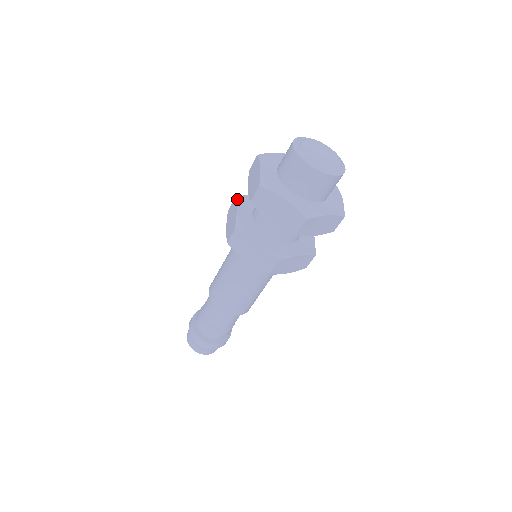
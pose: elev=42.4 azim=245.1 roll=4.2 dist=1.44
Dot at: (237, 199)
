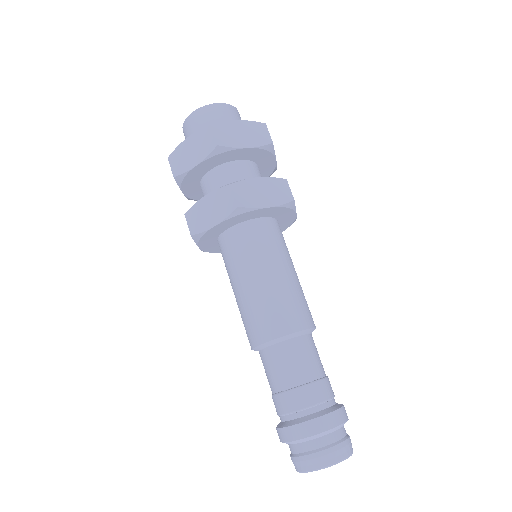
Dot at: occluded
